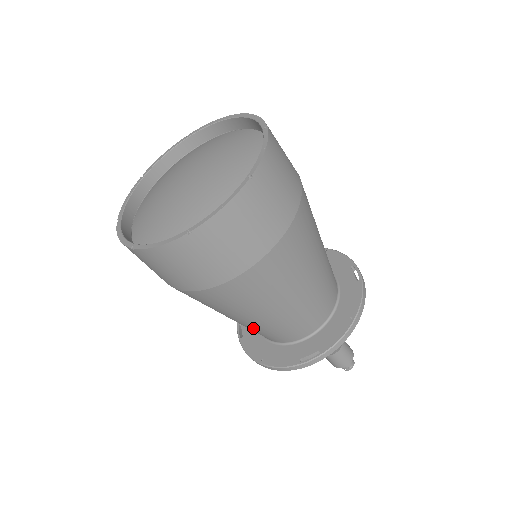
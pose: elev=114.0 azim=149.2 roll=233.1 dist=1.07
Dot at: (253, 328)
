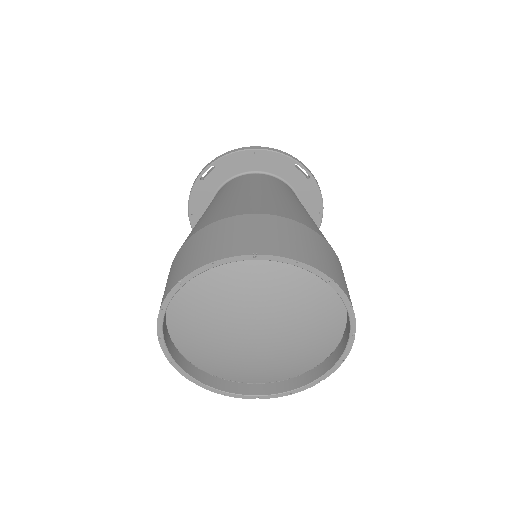
Dot at: occluded
